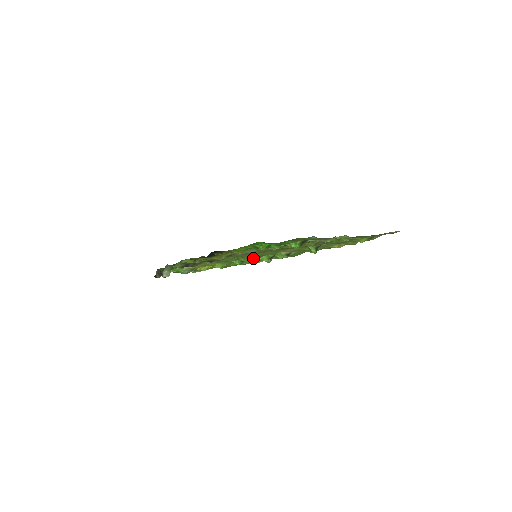
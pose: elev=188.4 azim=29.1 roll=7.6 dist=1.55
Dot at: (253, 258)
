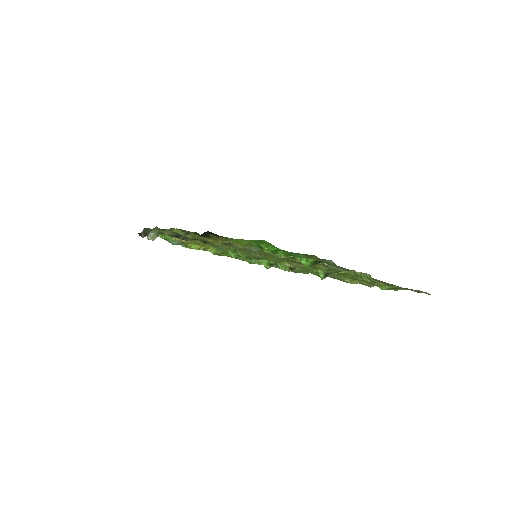
Dot at: (252, 257)
